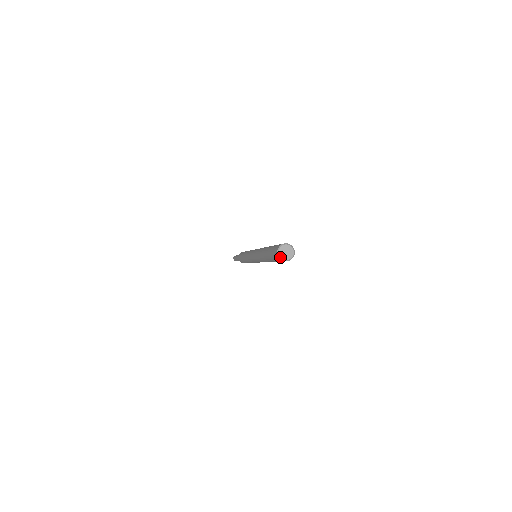
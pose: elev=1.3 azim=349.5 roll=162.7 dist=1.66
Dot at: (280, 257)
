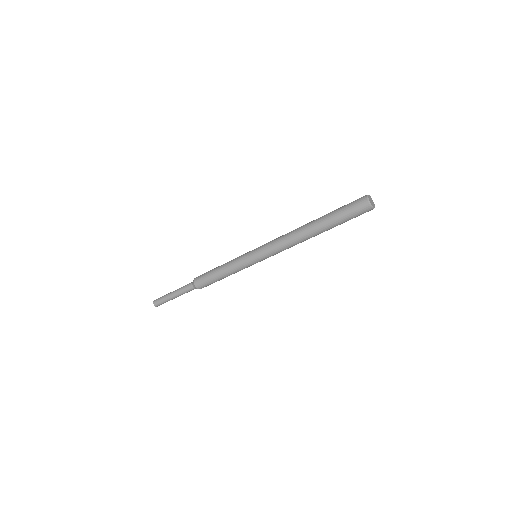
Dot at: (369, 200)
